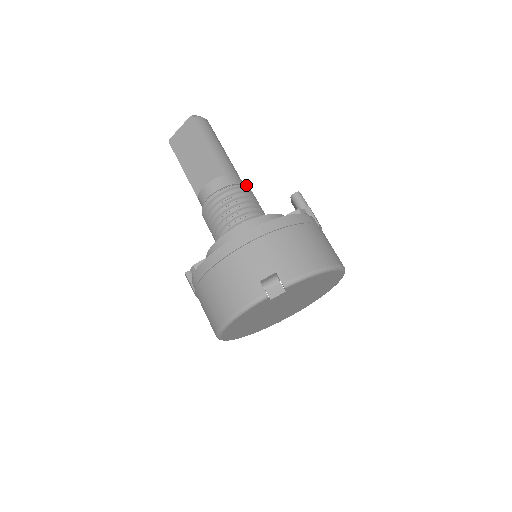
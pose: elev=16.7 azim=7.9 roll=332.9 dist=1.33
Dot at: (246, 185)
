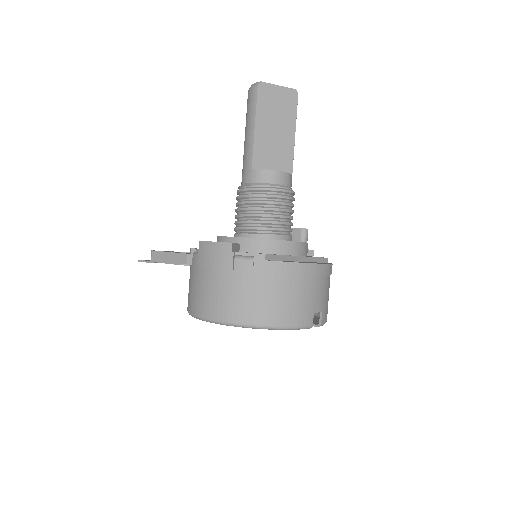
Dot at: occluded
